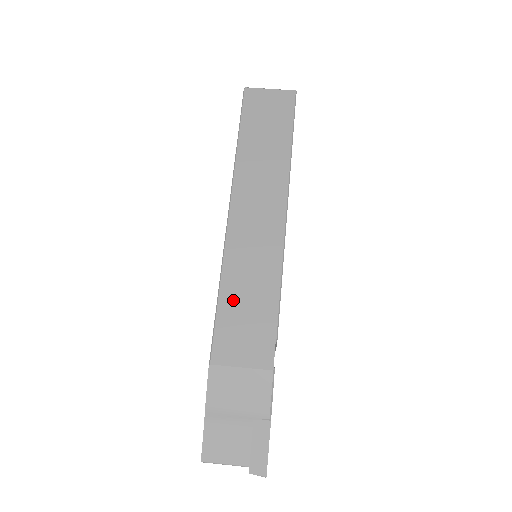
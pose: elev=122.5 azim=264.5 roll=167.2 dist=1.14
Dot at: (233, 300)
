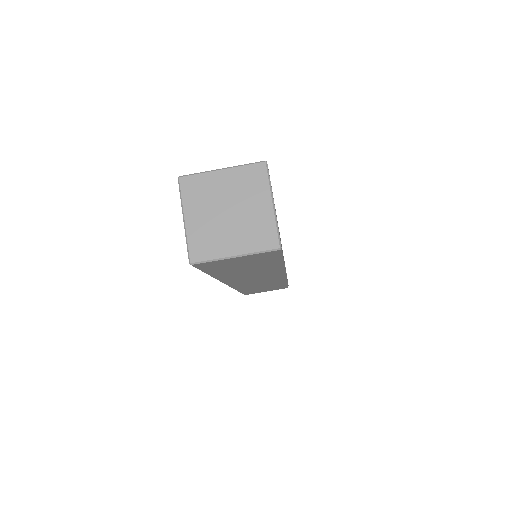
Dot at: occluded
